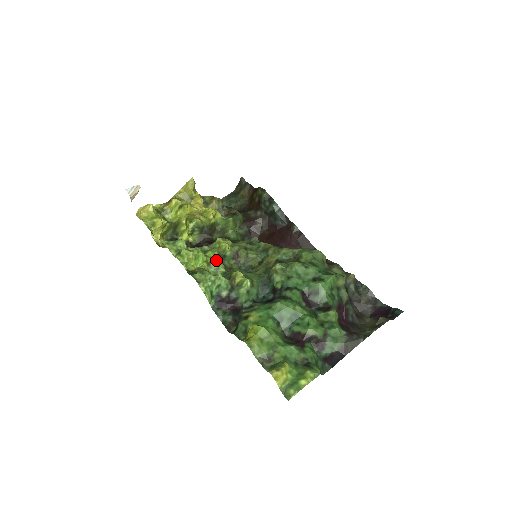
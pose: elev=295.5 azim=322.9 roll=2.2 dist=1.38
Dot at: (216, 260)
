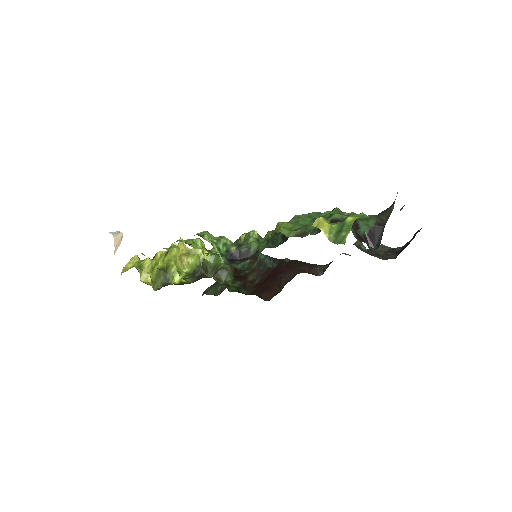
Dot at: occluded
